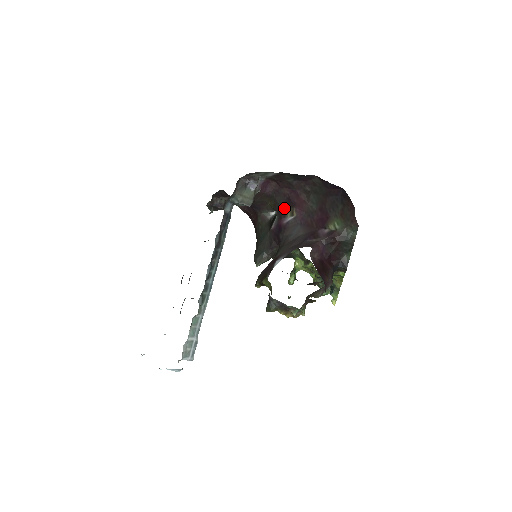
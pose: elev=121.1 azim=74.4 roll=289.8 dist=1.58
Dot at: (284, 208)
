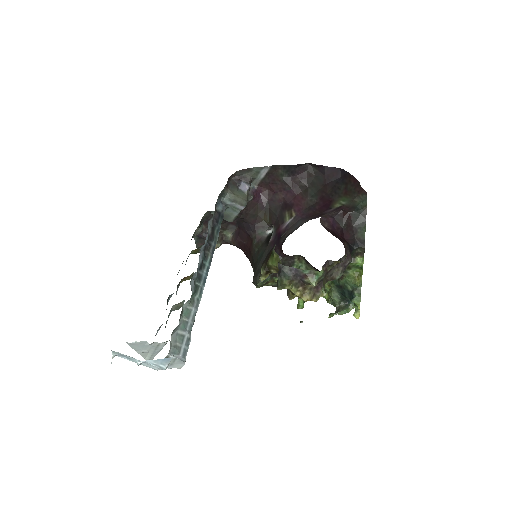
Dot at: (281, 215)
